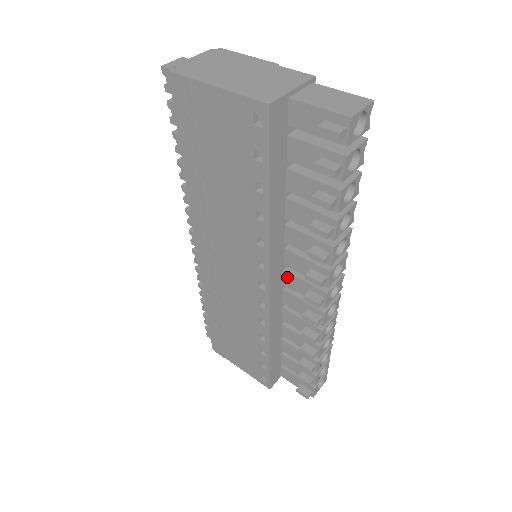
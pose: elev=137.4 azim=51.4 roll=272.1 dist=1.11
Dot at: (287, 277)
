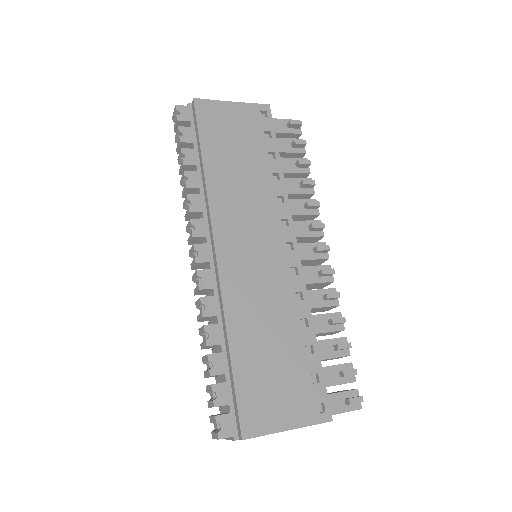
Dot at: occluded
